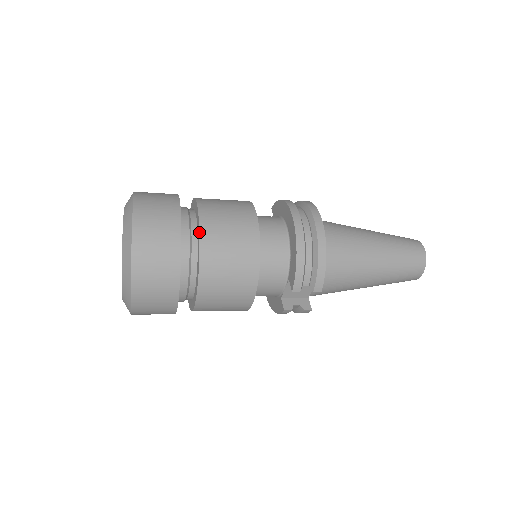
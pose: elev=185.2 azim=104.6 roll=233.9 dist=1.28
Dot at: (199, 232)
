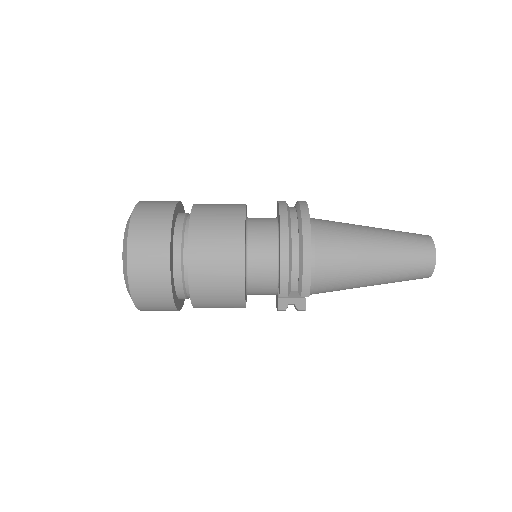
Dot at: occluded
